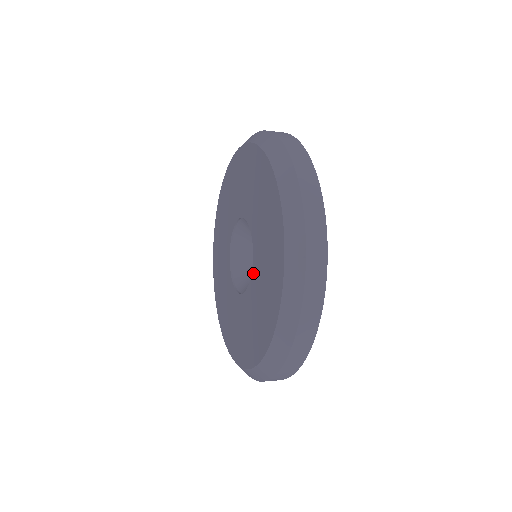
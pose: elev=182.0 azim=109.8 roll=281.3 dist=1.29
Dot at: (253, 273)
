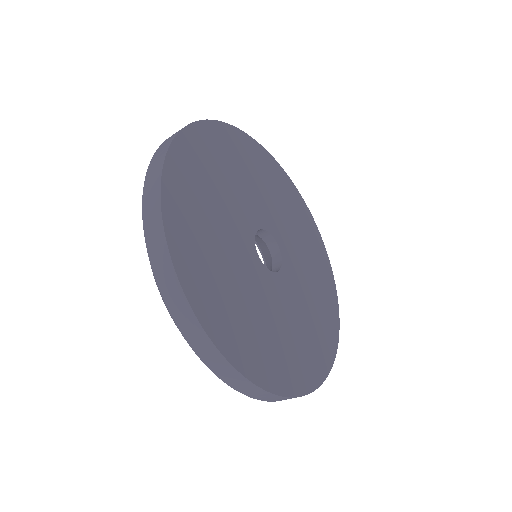
Dot at: occluded
